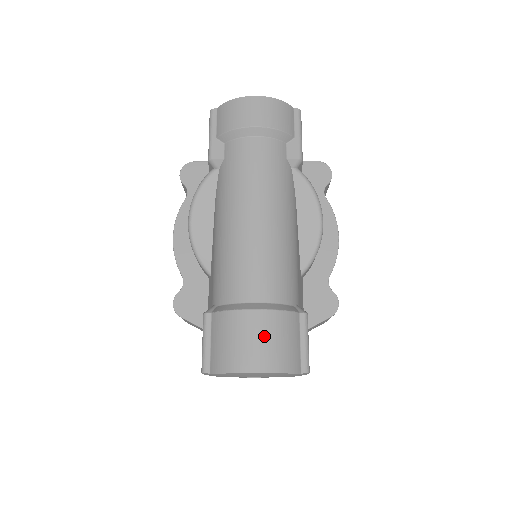
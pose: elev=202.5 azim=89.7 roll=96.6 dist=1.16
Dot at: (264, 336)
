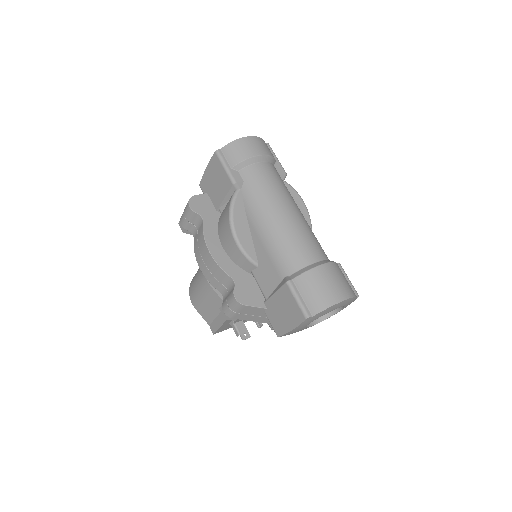
Dot at: (336, 278)
